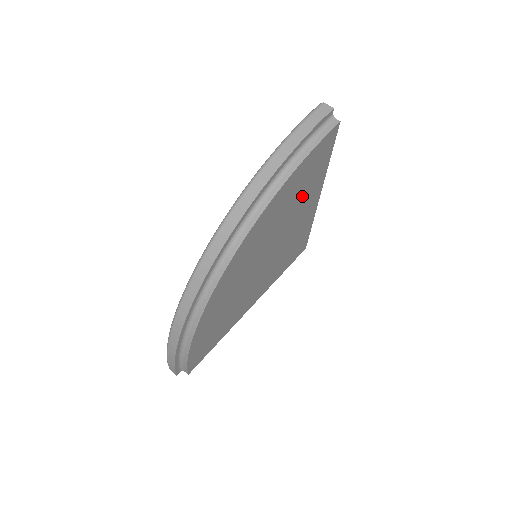
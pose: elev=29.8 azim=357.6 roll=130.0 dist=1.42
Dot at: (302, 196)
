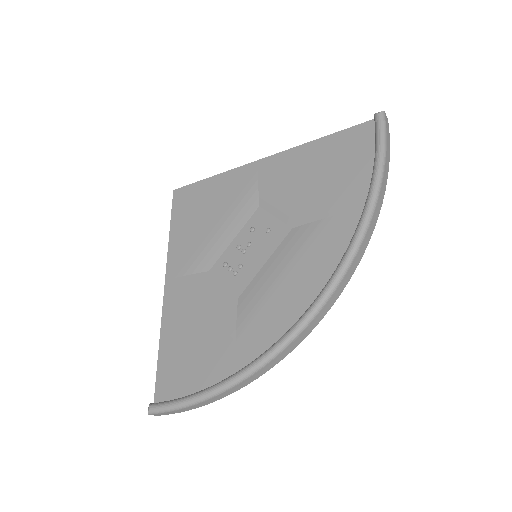
Dot at: occluded
